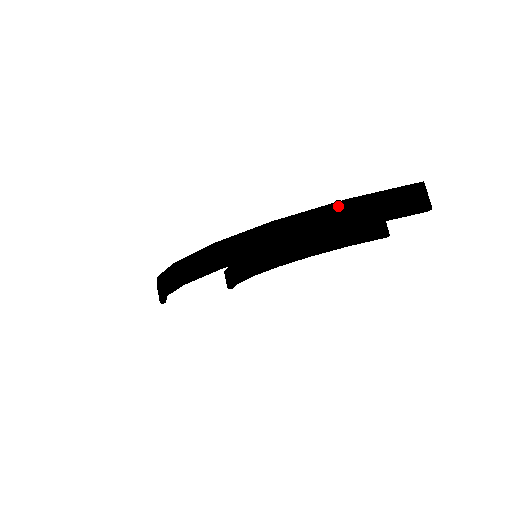
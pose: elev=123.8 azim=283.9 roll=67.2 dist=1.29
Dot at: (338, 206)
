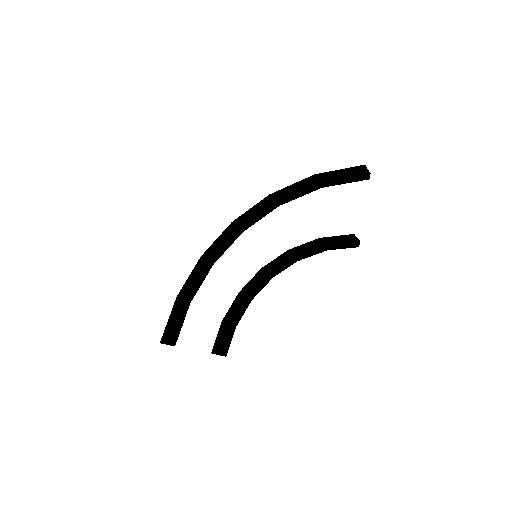
Dot at: occluded
